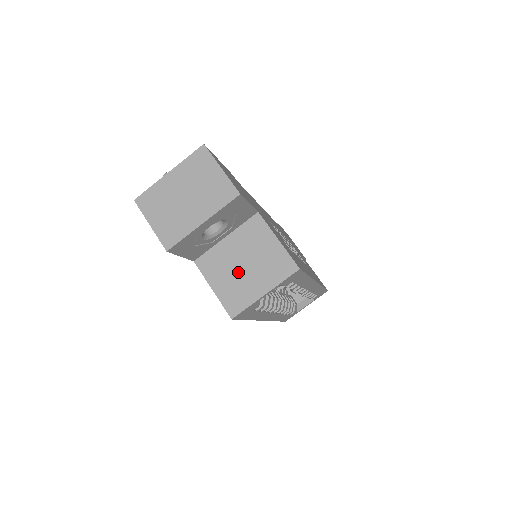
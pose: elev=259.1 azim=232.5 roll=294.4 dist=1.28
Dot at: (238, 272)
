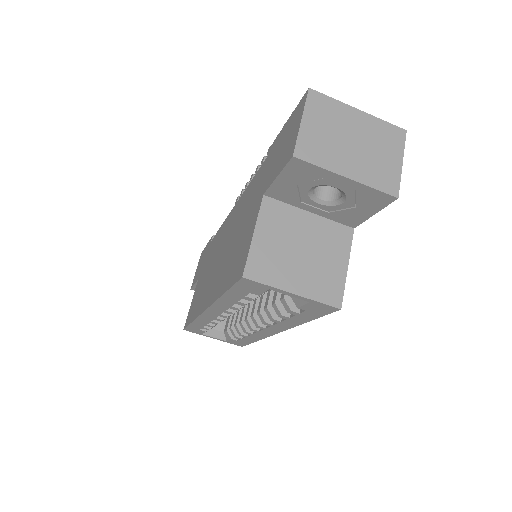
Dot at: (290, 249)
